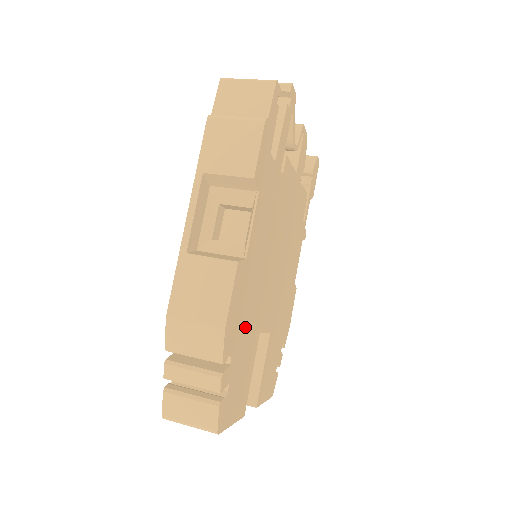
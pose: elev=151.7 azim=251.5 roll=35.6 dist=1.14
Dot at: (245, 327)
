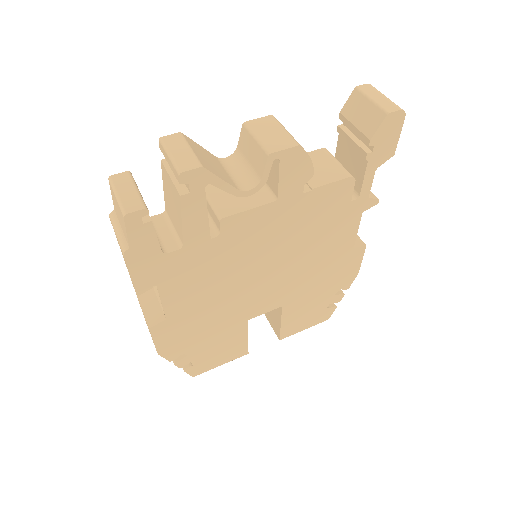
Dot at: (204, 334)
